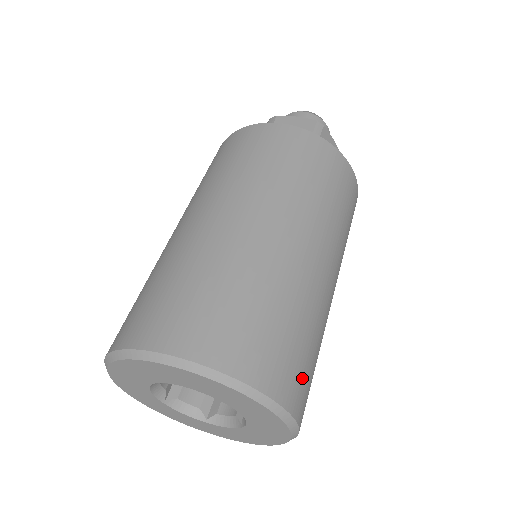
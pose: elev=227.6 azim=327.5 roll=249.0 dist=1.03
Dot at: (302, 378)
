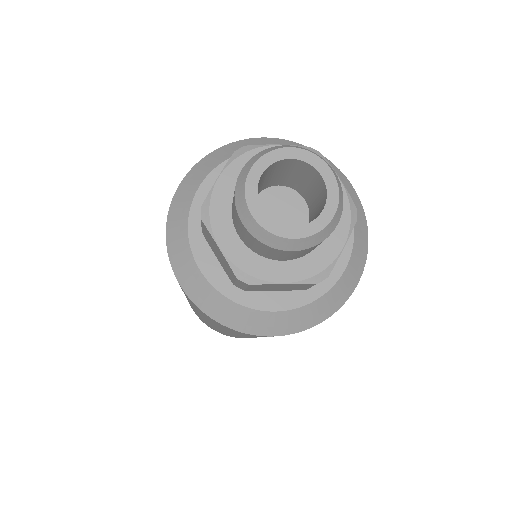
Dot at: occluded
